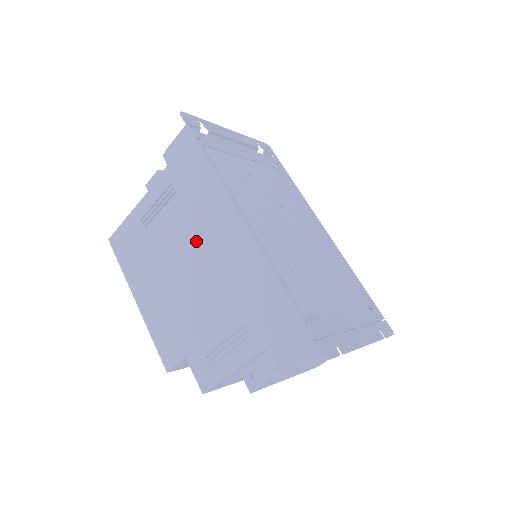
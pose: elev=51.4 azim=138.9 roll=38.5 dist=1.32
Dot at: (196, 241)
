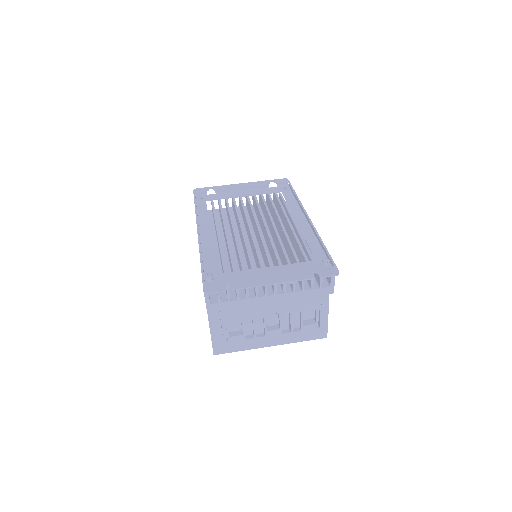
Dot at: occluded
